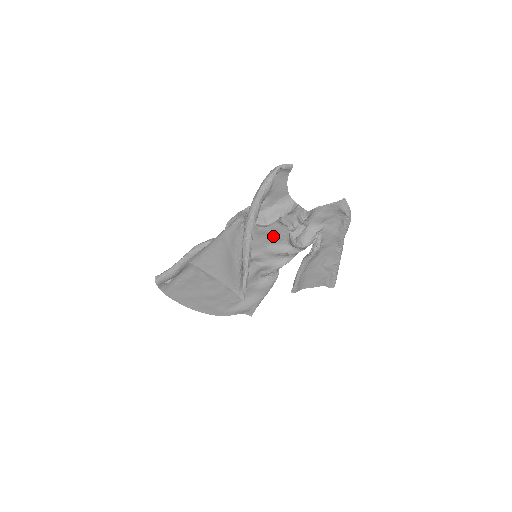
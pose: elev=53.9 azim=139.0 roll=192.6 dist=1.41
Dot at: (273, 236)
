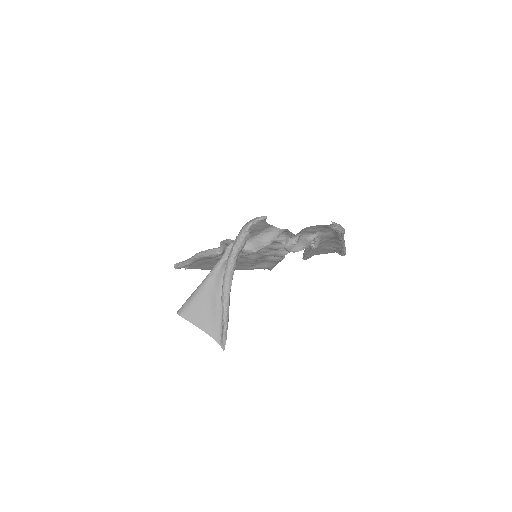
Dot at: occluded
